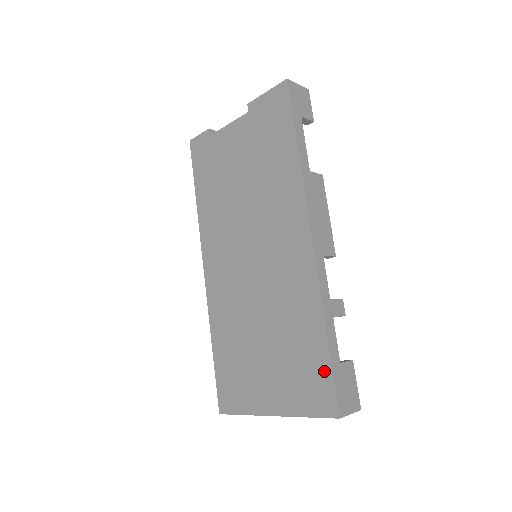
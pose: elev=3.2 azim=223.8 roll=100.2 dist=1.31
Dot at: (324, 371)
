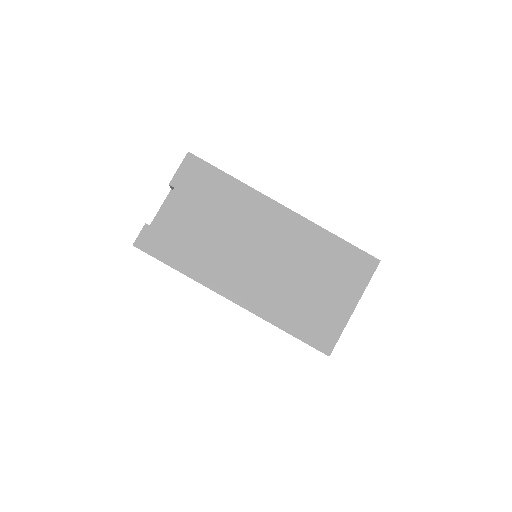
Dot at: (354, 252)
